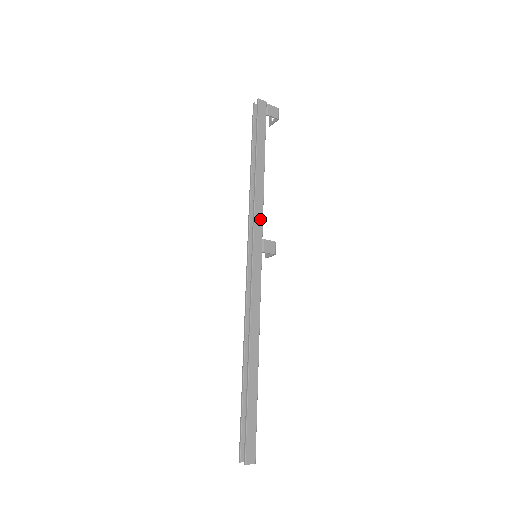
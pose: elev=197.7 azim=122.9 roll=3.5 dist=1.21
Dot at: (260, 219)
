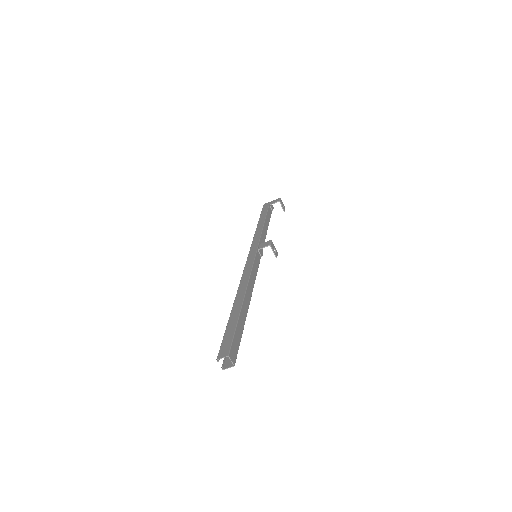
Dot at: (258, 239)
